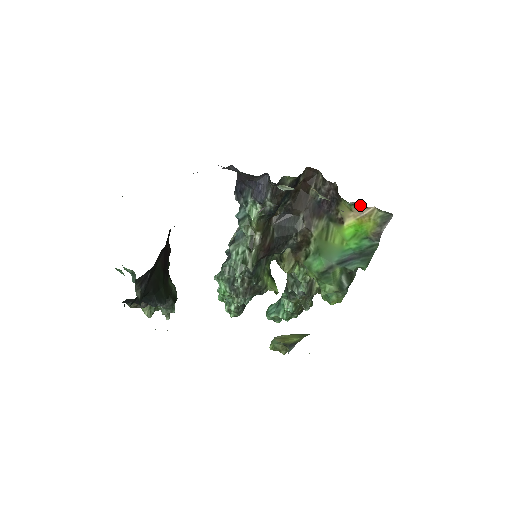
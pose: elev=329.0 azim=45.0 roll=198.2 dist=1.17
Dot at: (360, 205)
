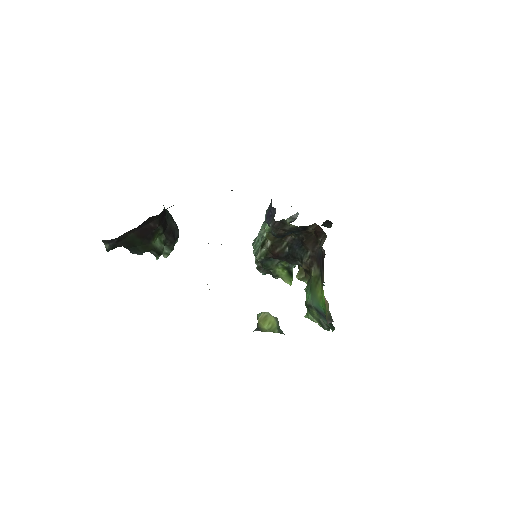
Dot at: occluded
